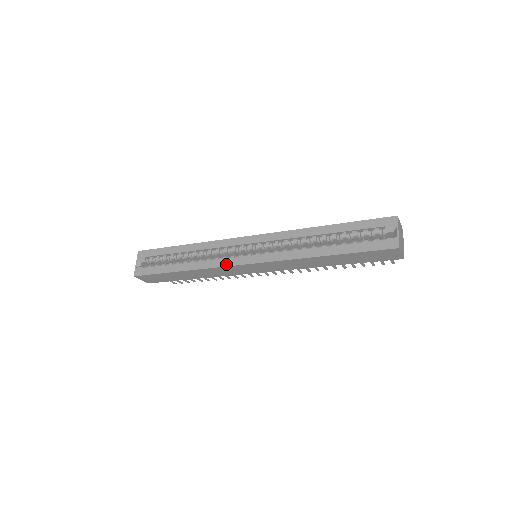
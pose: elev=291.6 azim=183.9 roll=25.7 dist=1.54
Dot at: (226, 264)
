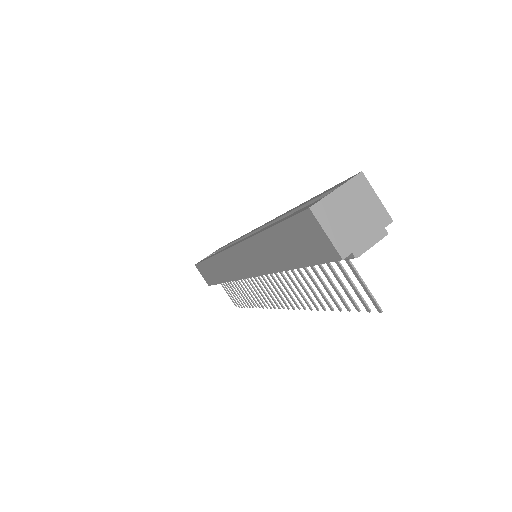
Dot at: (222, 250)
